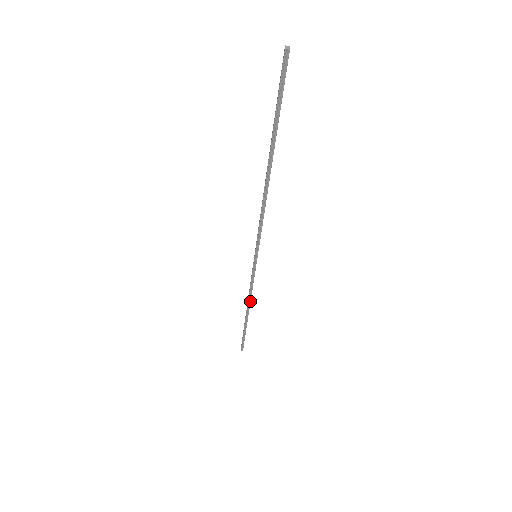
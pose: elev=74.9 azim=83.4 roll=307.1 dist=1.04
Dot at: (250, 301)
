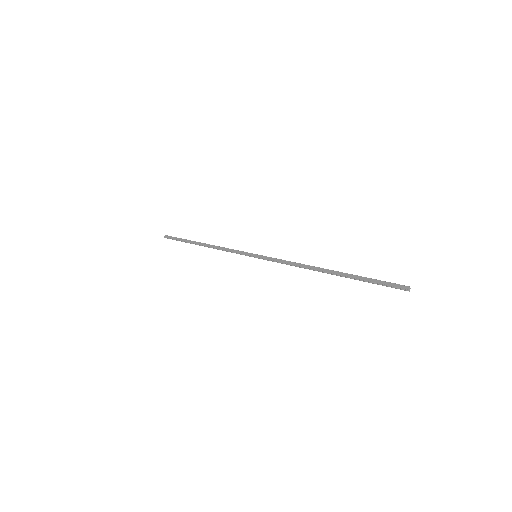
Dot at: occluded
